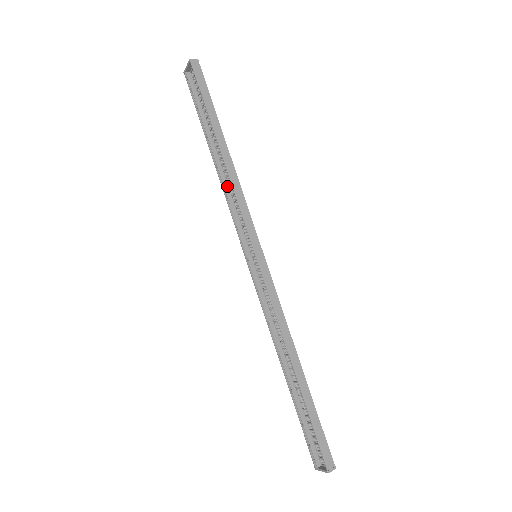
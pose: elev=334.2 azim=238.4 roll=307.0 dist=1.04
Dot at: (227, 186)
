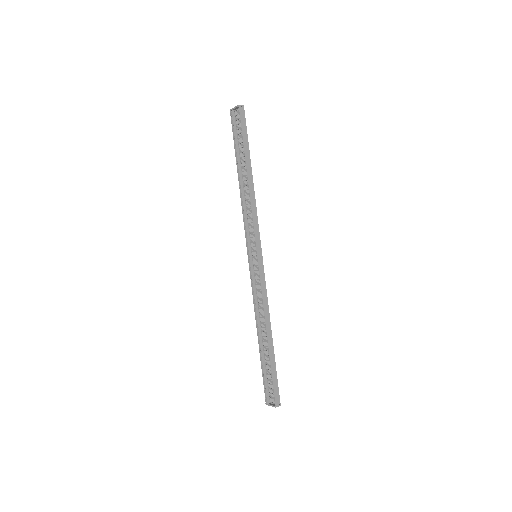
Dot at: (245, 201)
